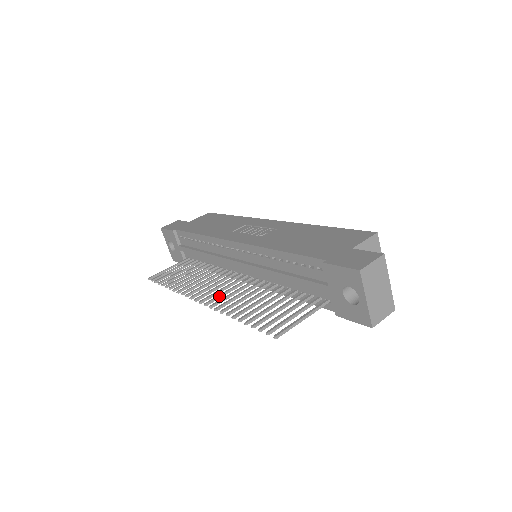
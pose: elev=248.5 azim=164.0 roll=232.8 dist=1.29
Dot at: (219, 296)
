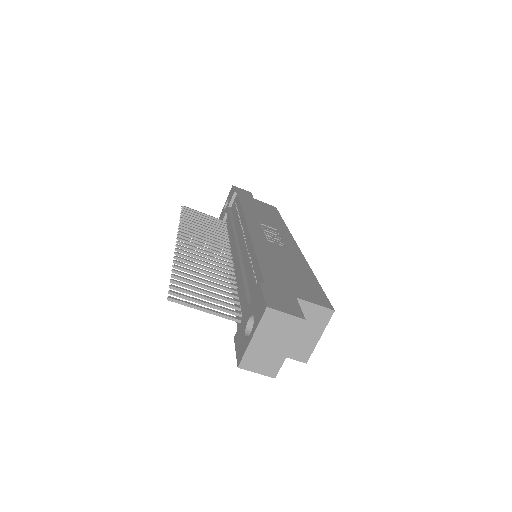
Dot at: (193, 251)
